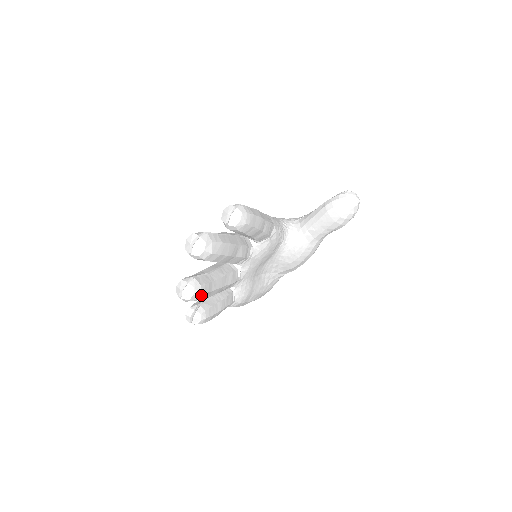
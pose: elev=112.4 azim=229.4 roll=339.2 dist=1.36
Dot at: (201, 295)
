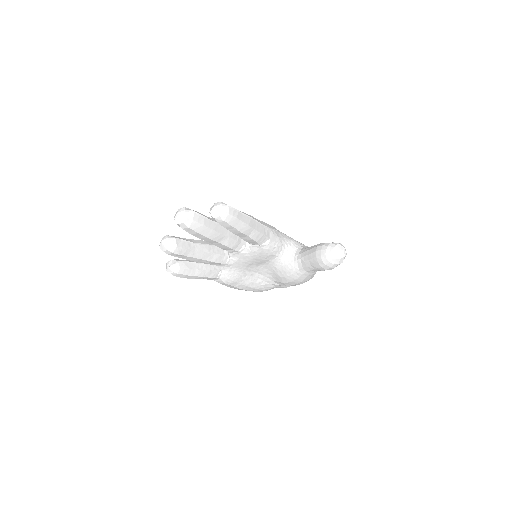
Dot at: (174, 253)
